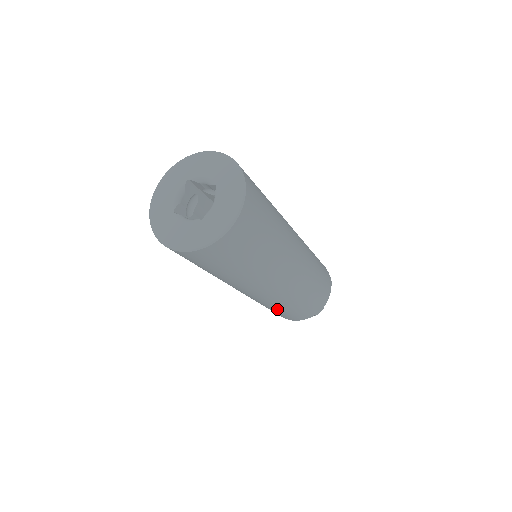
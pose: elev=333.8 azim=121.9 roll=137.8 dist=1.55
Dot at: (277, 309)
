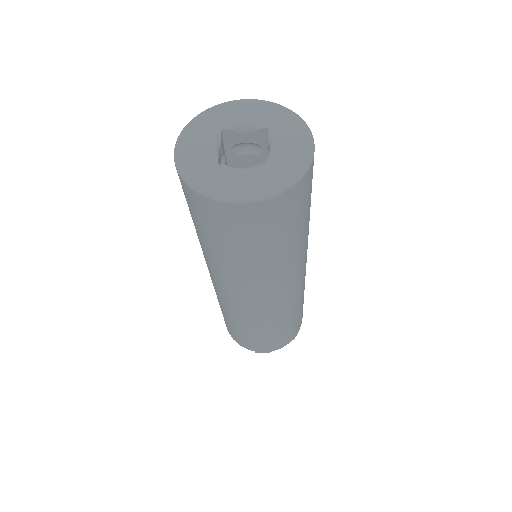
Dot at: (271, 329)
